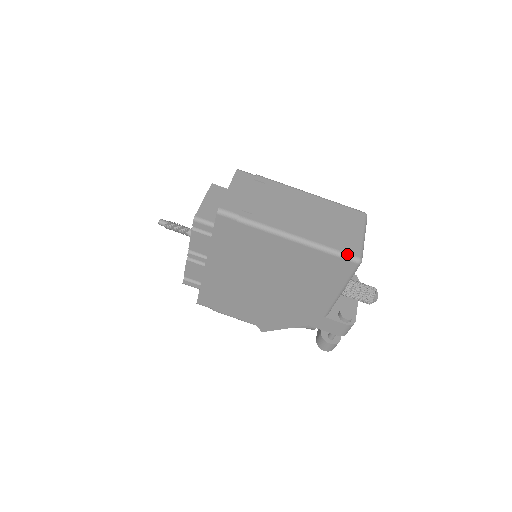
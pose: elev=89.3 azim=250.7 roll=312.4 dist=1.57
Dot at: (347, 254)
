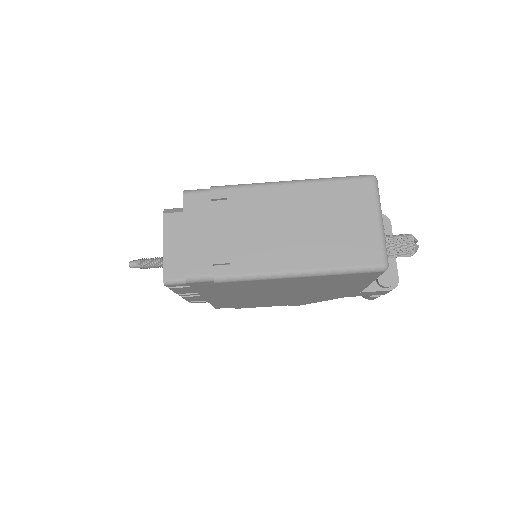
Dot at: (366, 267)
